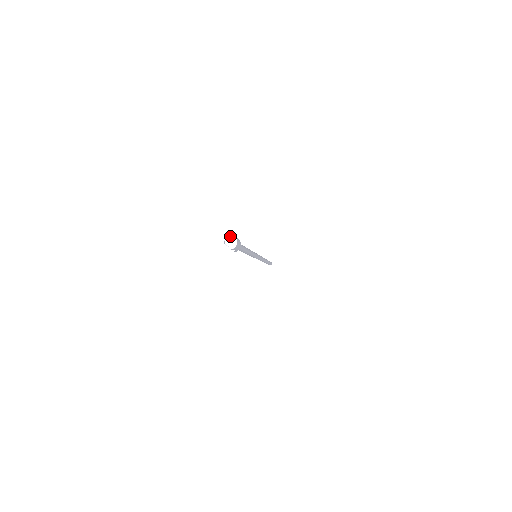
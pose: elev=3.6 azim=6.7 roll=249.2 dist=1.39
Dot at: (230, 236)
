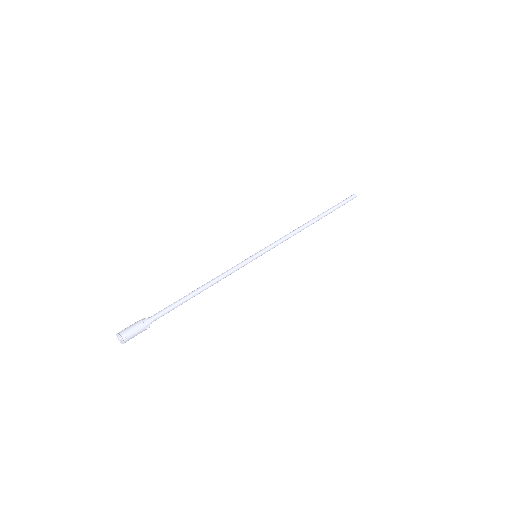
Dot at: (118, 335)
